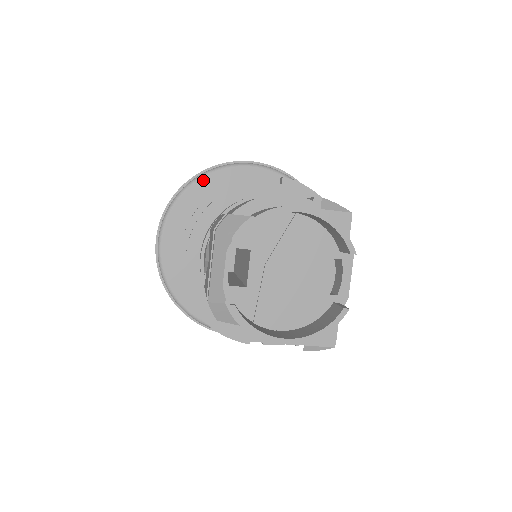
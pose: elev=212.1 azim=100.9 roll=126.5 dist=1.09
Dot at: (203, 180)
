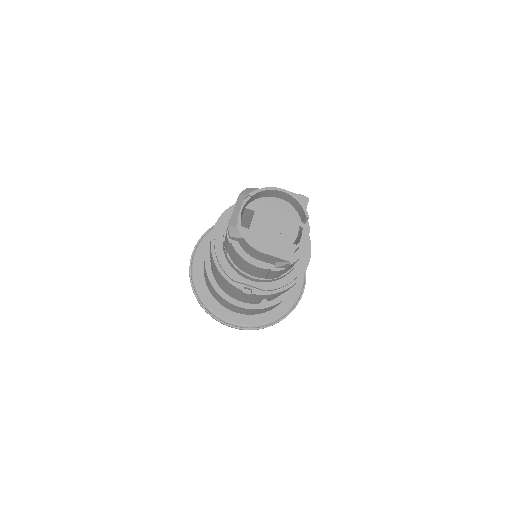
Dot at: occluded
